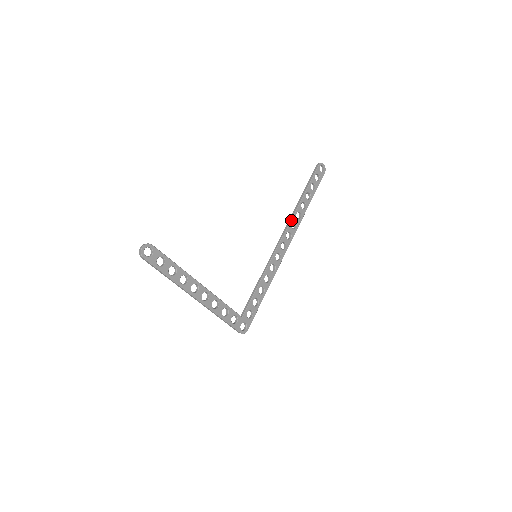
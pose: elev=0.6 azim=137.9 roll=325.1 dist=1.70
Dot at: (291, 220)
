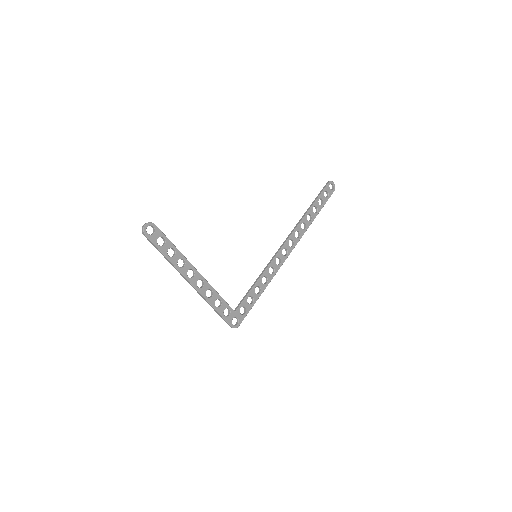
Dot at: (295, 229)
